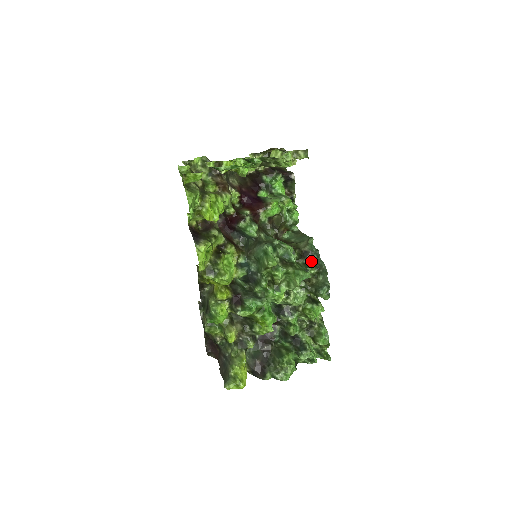
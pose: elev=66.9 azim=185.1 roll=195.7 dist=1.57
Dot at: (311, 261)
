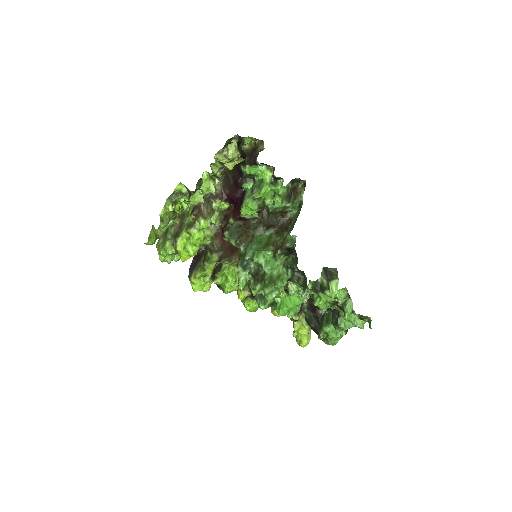
Dot at: (296, 257)
